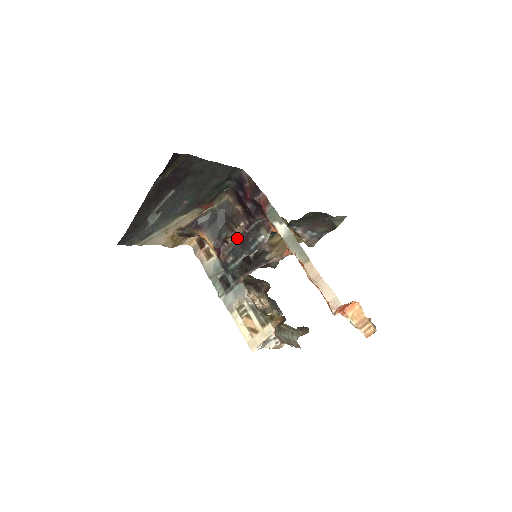
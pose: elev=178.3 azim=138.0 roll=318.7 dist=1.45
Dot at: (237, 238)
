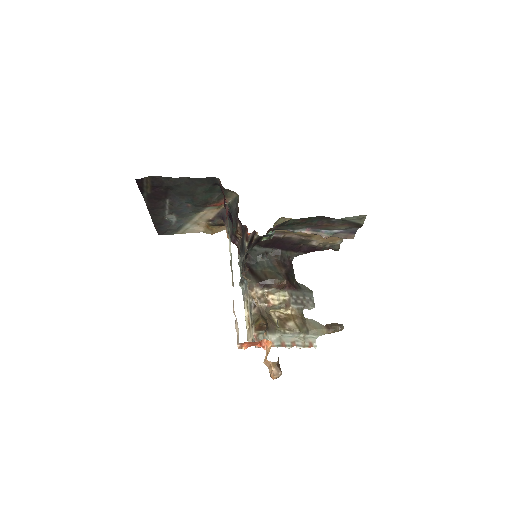
Dot at: occluded
